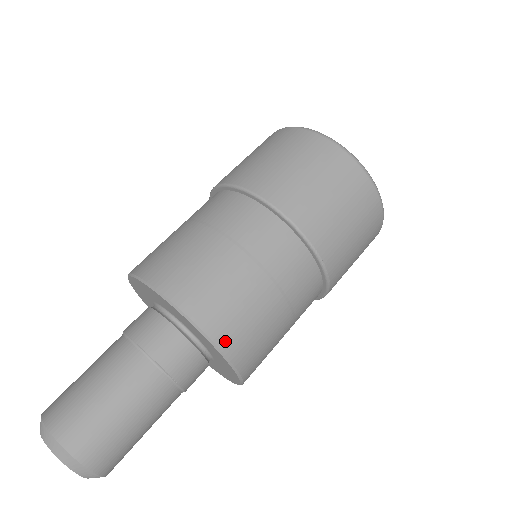
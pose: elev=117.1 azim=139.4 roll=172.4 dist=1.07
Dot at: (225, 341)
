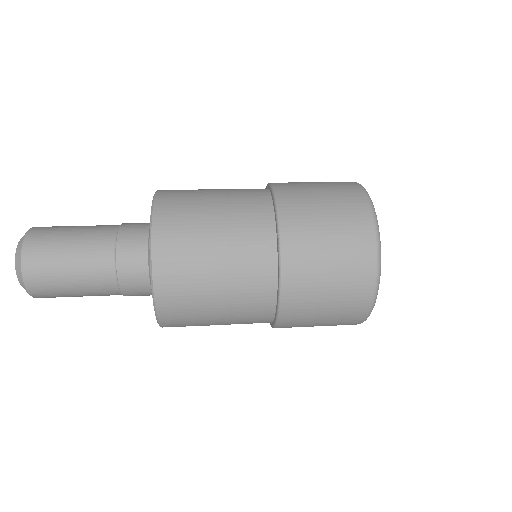
Dot at: occluded
